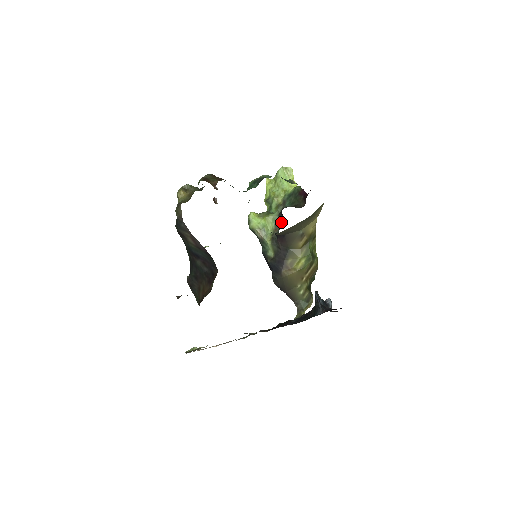
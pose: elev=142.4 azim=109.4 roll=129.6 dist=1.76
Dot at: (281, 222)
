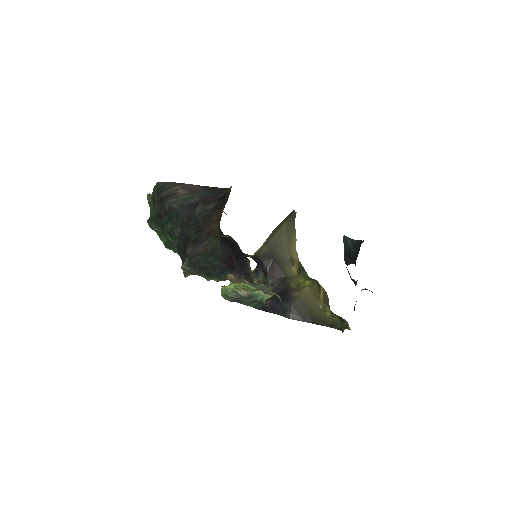
Dot at: (261, 277)
